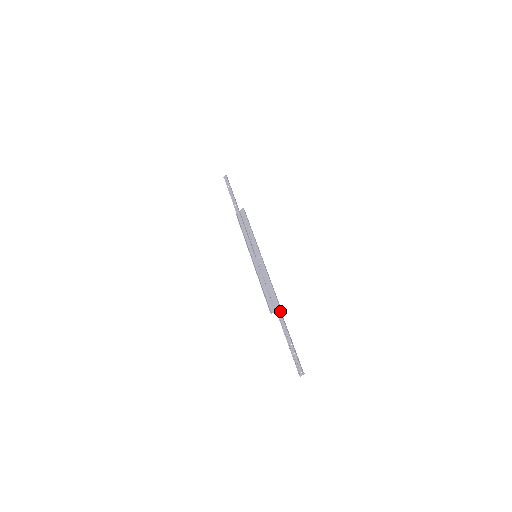
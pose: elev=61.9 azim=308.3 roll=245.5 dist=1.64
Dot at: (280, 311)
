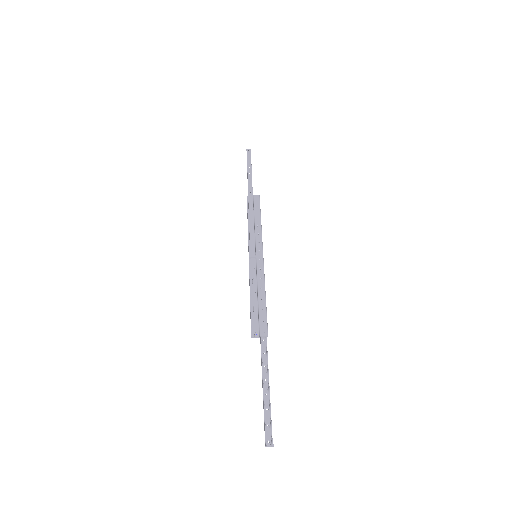
Dot at: occluded
